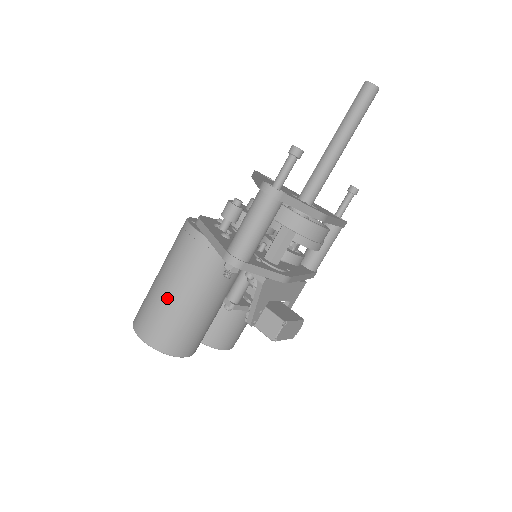
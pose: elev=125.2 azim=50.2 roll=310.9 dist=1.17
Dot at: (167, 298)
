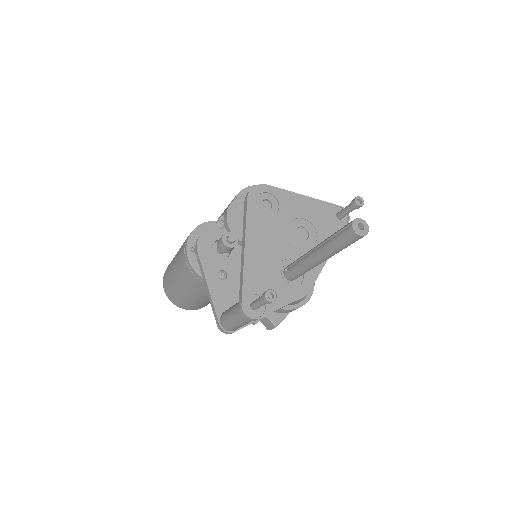
Dot at: (183, 294)
